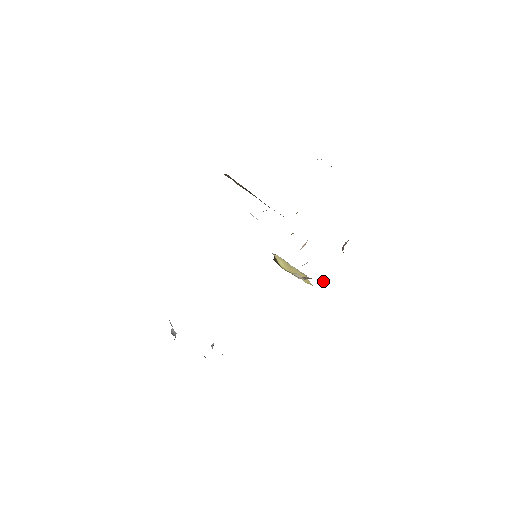
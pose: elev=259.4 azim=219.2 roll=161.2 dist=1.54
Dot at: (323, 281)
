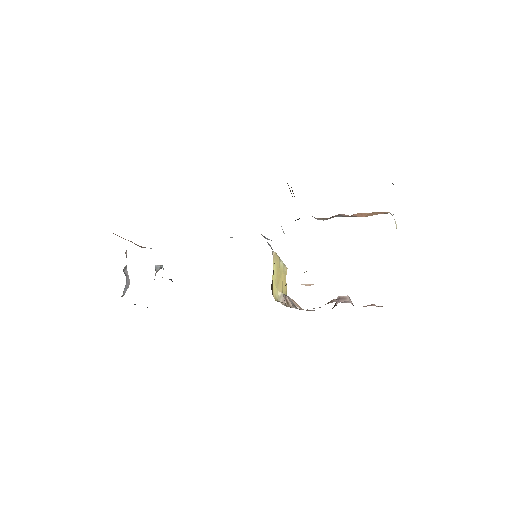
Dot at: (299, 307)
